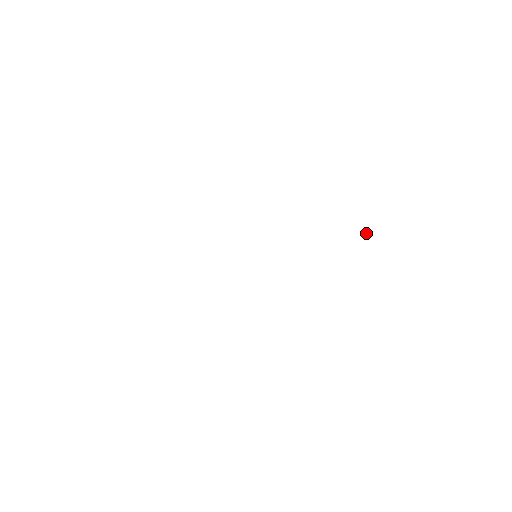
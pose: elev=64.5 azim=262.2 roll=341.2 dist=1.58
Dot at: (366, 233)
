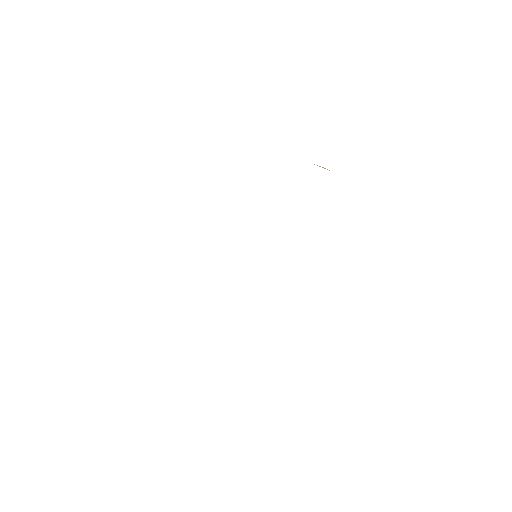
Dot at: occluded
